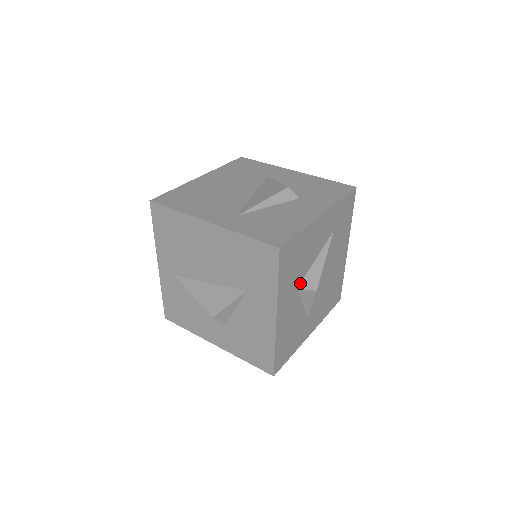
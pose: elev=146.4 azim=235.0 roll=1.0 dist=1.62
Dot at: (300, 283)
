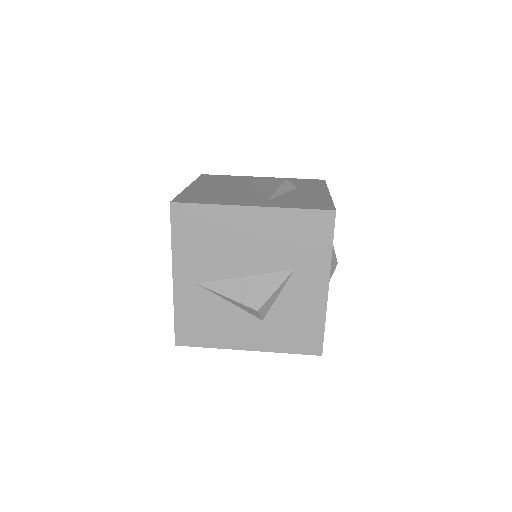
Dot at: occluded
